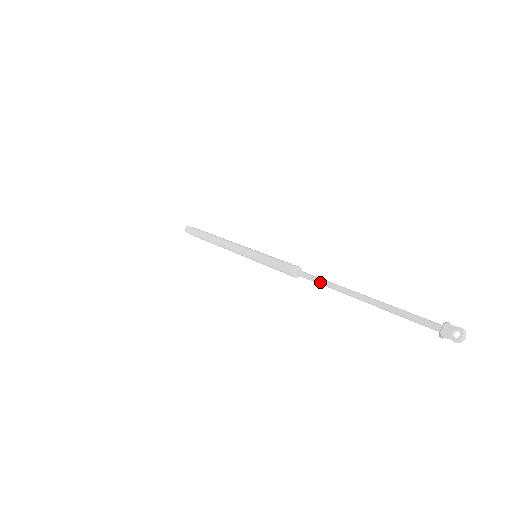
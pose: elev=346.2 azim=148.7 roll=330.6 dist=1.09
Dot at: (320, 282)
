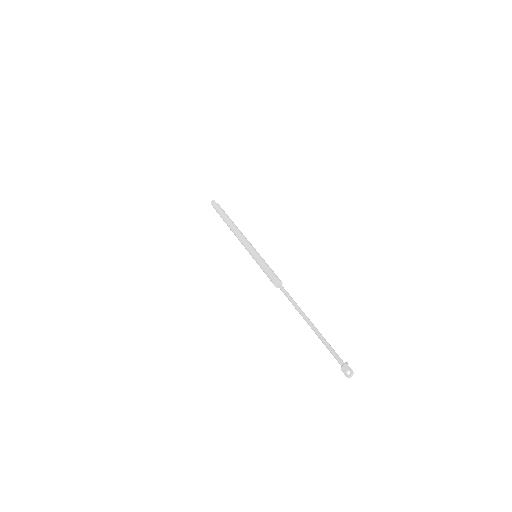
Dot at: (290, 300)
